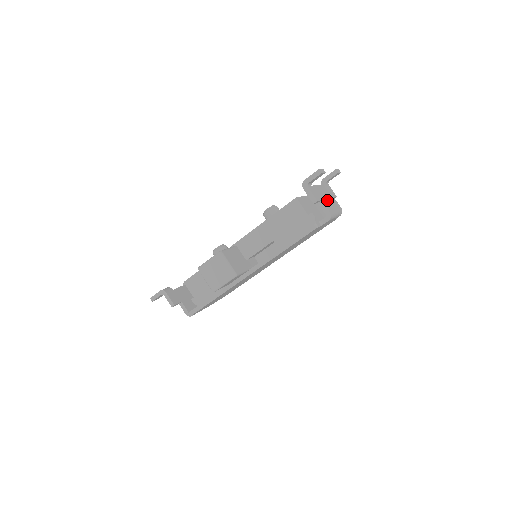
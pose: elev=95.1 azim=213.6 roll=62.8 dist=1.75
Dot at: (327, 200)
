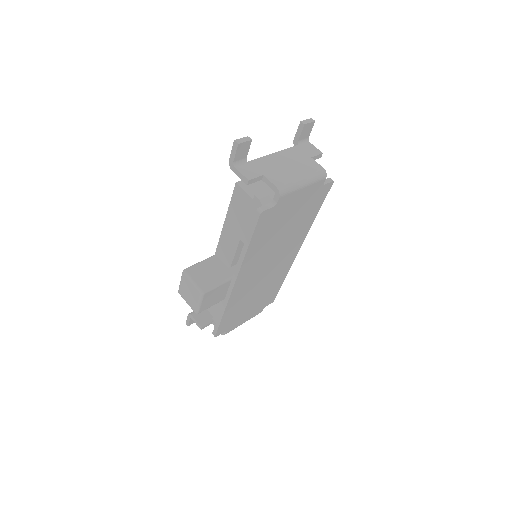
Dot at: (283, 169)
